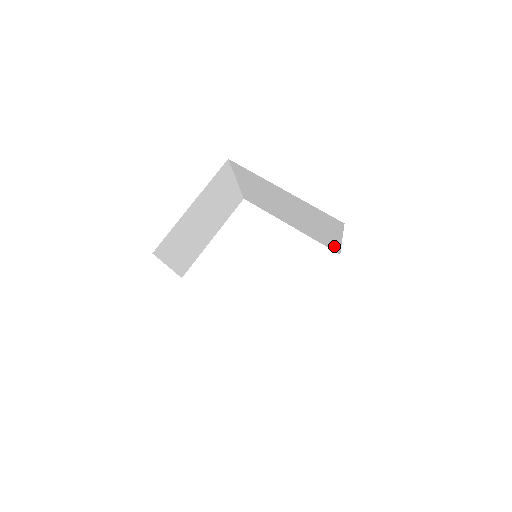
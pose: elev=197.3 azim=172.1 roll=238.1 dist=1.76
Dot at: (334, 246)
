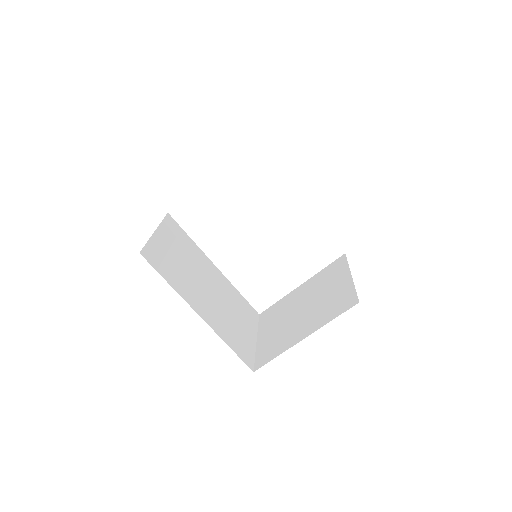
Dot at: occluded
